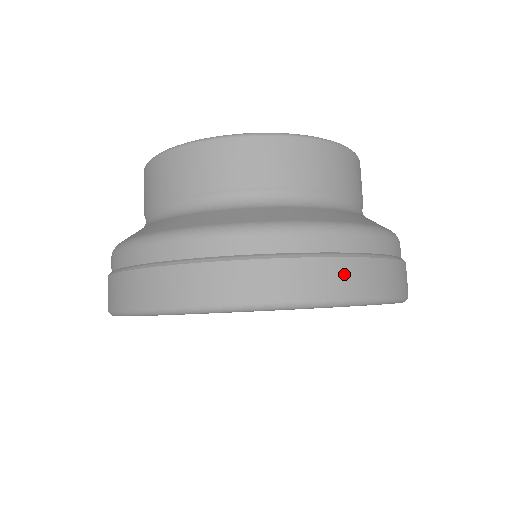
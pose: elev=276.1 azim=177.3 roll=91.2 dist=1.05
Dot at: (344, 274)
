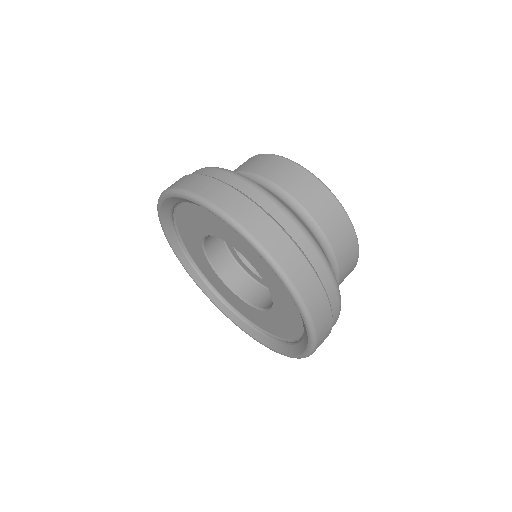
Dot at: (205, 184)
